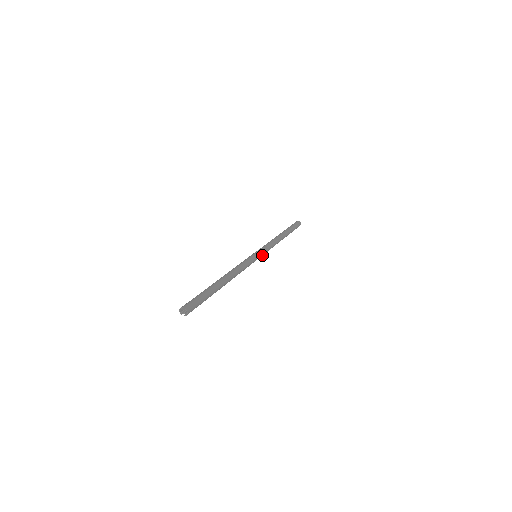
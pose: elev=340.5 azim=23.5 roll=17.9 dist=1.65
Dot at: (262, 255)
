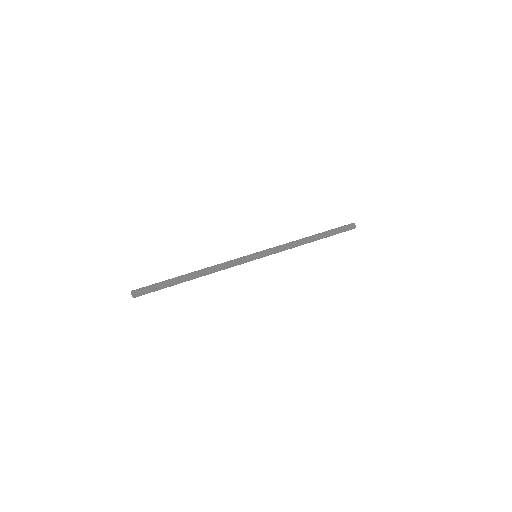
Dot at: (266, 255)
